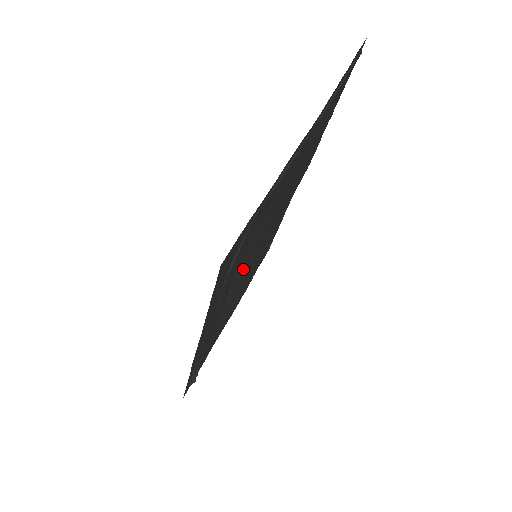
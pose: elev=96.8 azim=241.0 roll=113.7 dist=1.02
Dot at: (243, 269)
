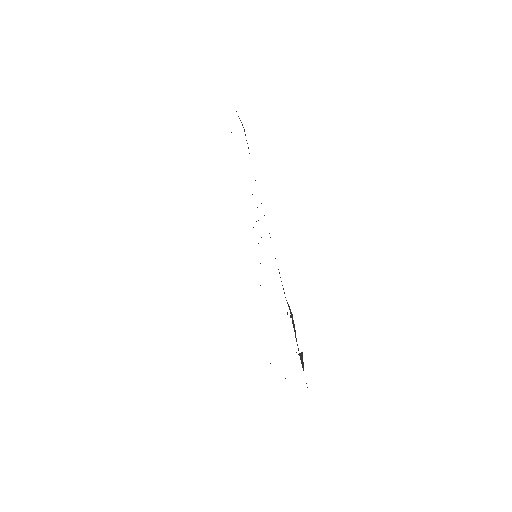
Dot at: occluded
